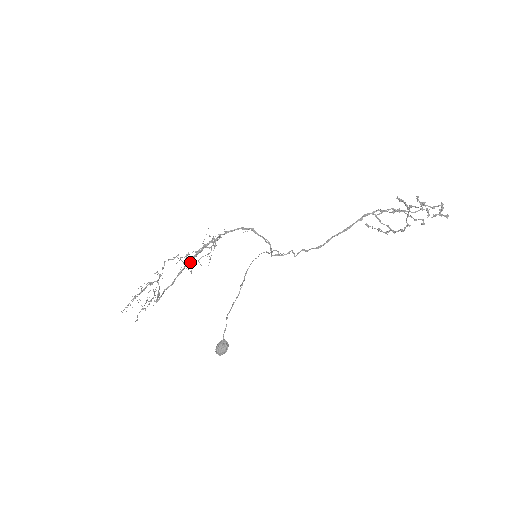
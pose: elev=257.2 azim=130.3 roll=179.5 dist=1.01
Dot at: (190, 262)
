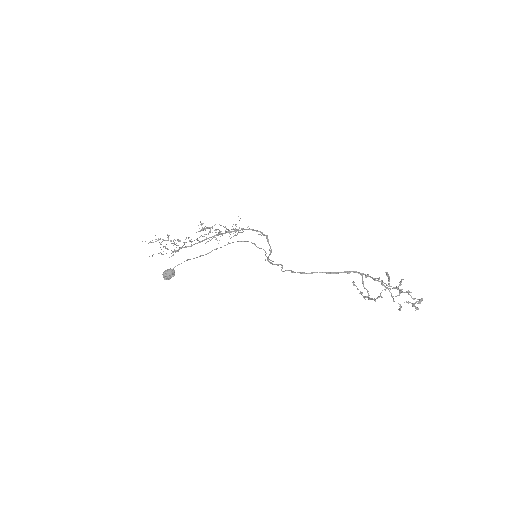
Dot at: (205, 228)
